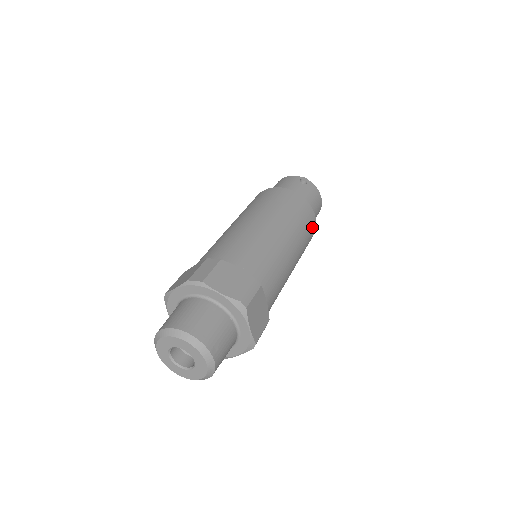
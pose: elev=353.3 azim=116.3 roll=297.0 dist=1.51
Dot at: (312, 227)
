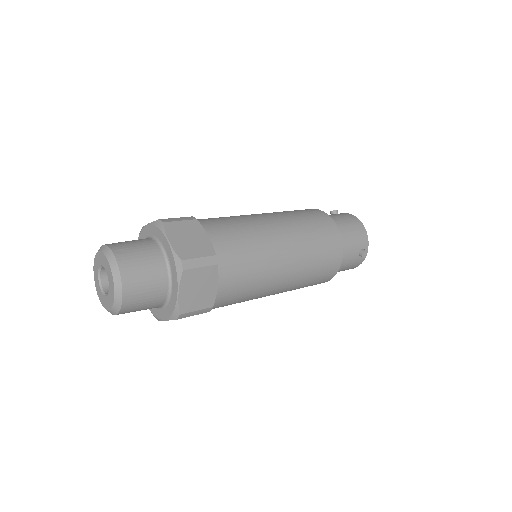
Dot at: (325, 224)
